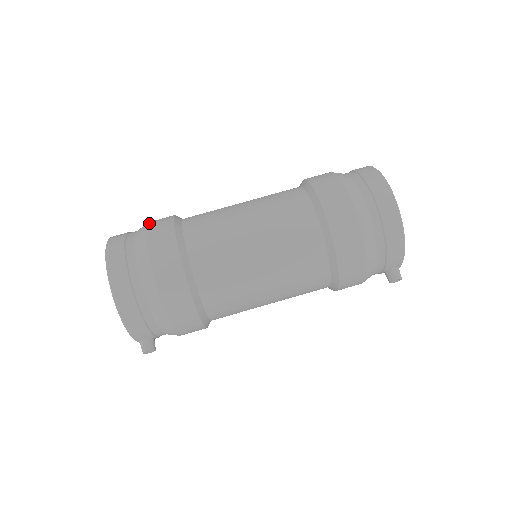
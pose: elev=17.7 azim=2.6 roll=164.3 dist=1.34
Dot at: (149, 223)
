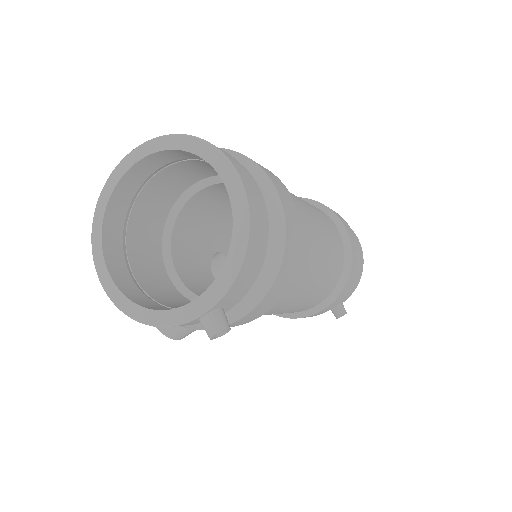
Dot at: occluded
